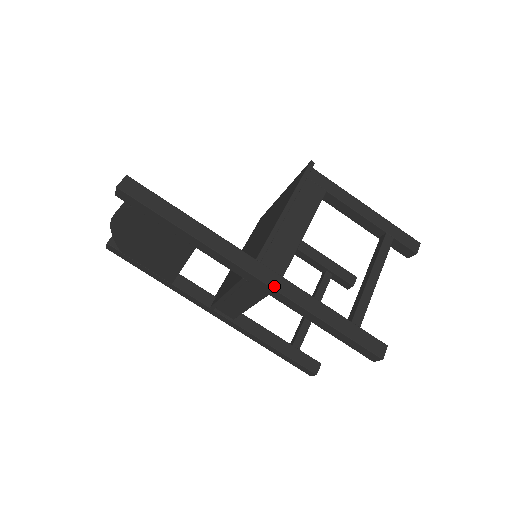
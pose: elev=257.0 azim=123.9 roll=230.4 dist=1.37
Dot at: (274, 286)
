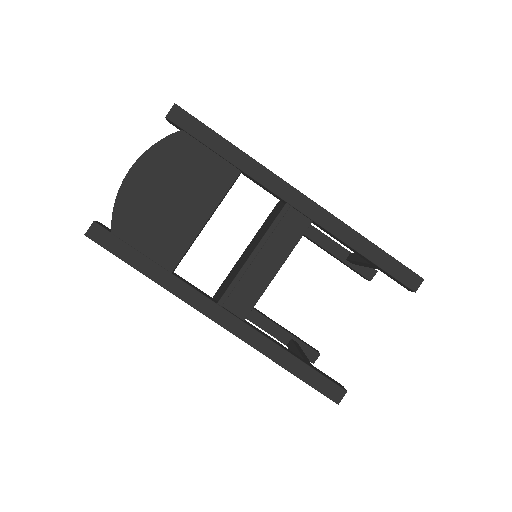
Dot at: (318, 205)
